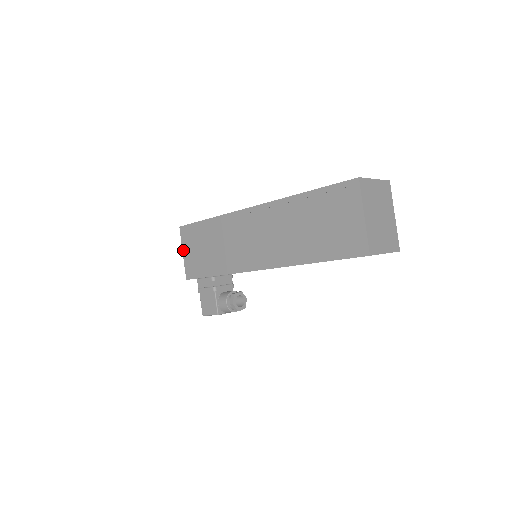
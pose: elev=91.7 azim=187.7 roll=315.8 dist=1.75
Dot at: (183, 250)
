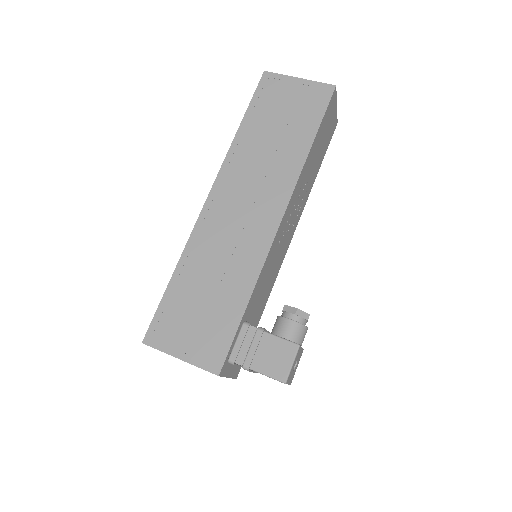
Dot at: (175, 355)
